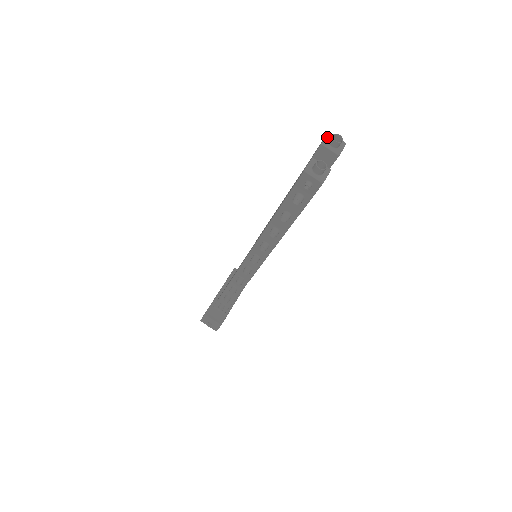
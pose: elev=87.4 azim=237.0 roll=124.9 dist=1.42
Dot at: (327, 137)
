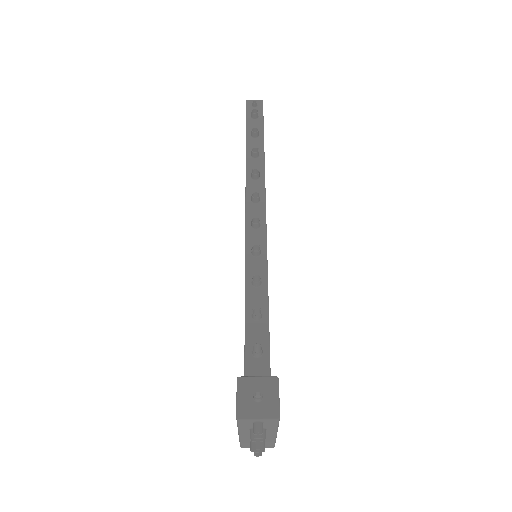
Dot at: occluded
